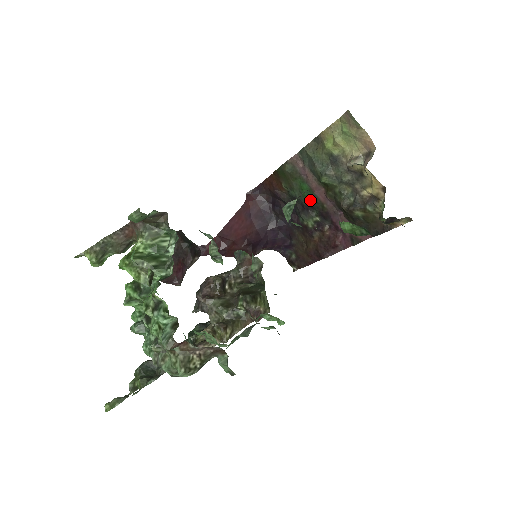
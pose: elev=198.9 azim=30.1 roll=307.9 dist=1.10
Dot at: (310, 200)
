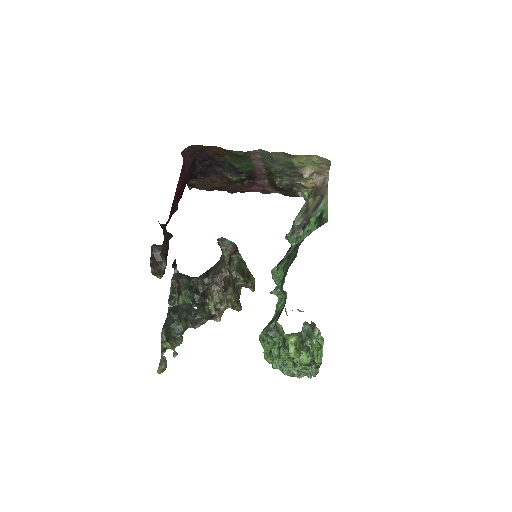
Dot at: (247, 171)
